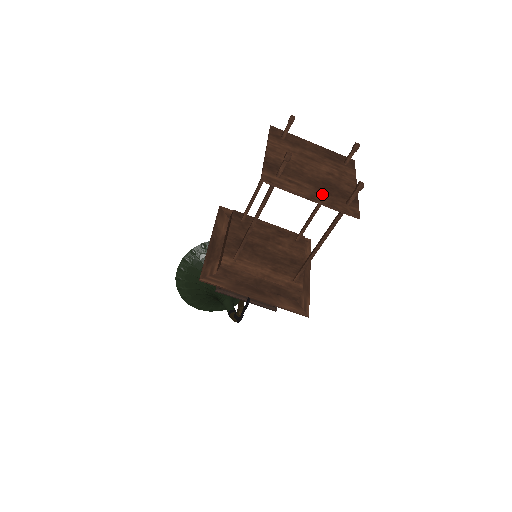
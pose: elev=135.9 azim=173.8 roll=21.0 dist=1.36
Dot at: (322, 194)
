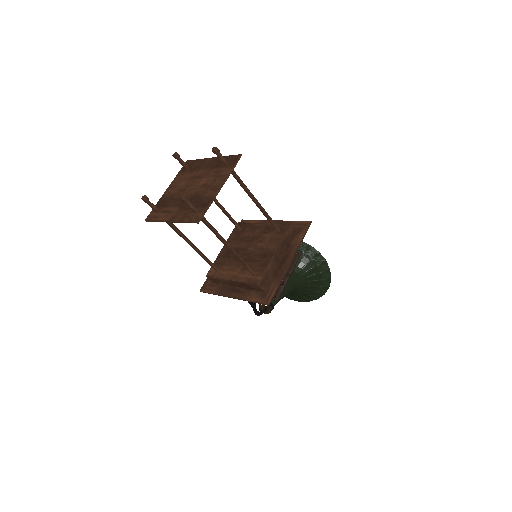
Dot at: (181, 212)
